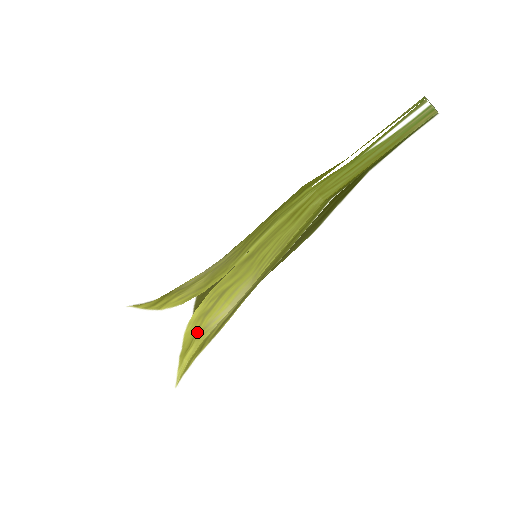
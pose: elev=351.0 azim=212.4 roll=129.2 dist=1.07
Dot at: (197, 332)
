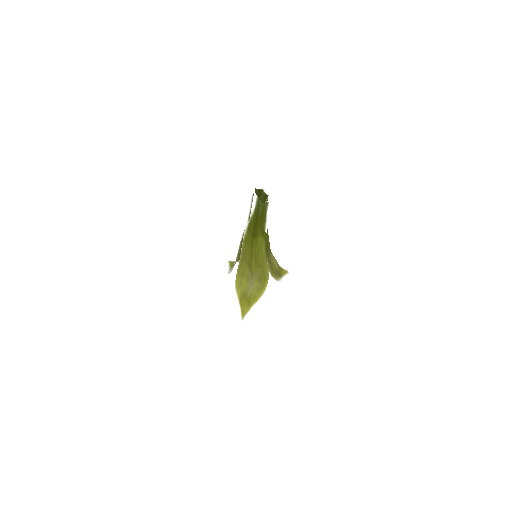
Dot at: (242, 293)
